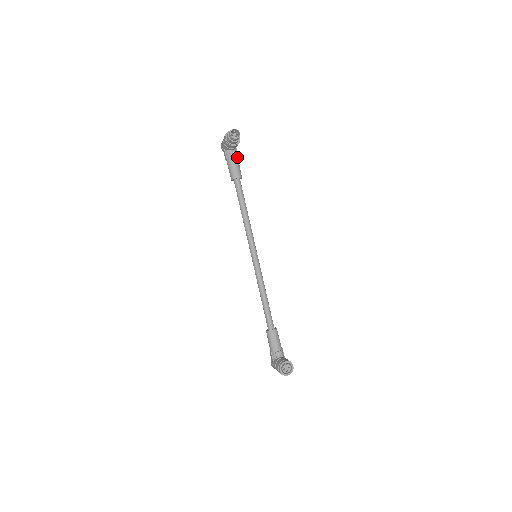
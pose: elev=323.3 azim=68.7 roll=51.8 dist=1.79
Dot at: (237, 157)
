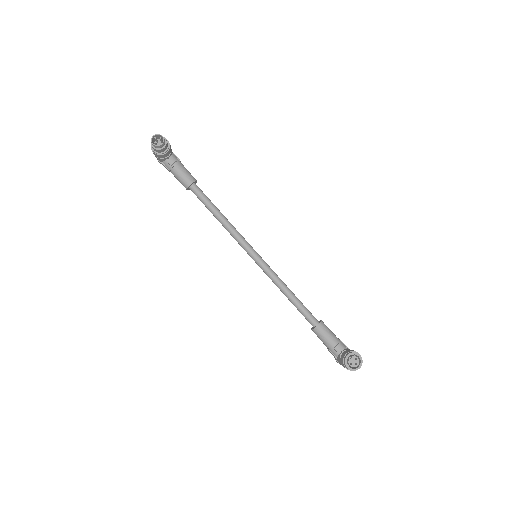
Dot at: (179, 162)
